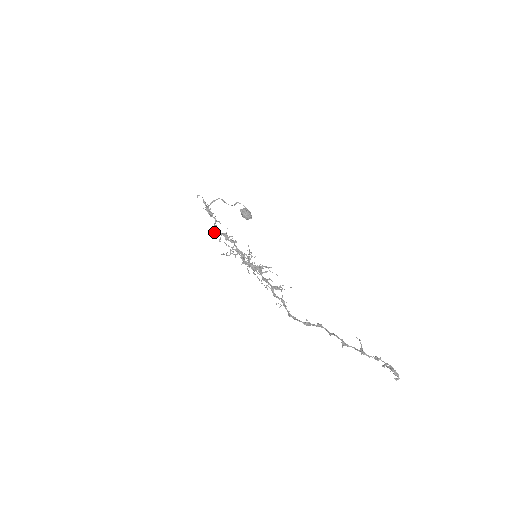
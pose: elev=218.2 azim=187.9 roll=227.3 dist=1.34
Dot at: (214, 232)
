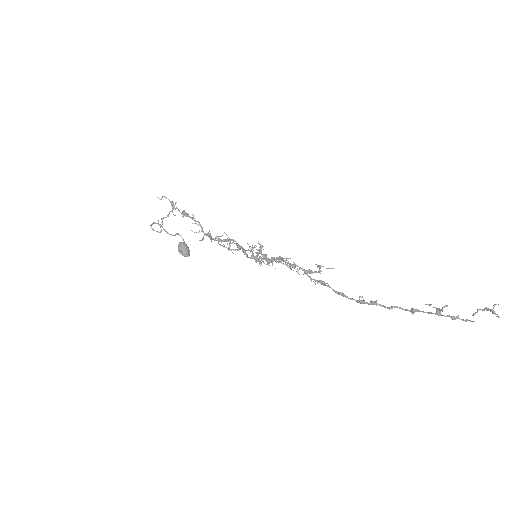
Dot at: occluded
